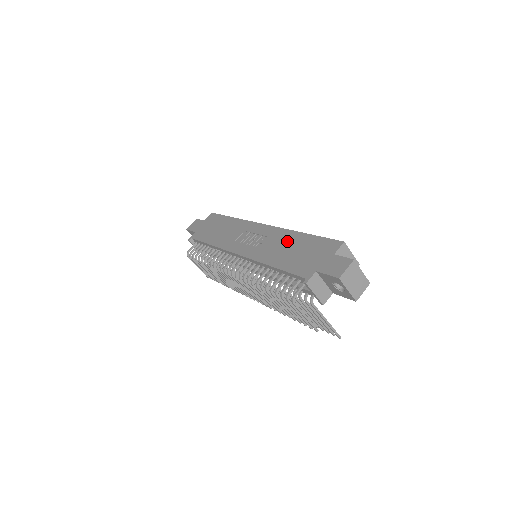
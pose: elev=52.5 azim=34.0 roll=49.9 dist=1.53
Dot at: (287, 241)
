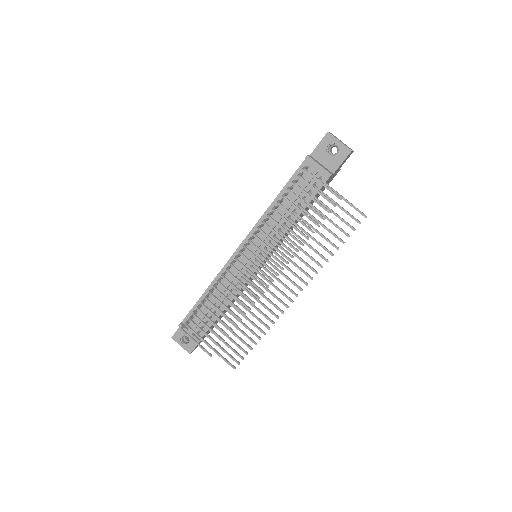
Dot at: occluded
